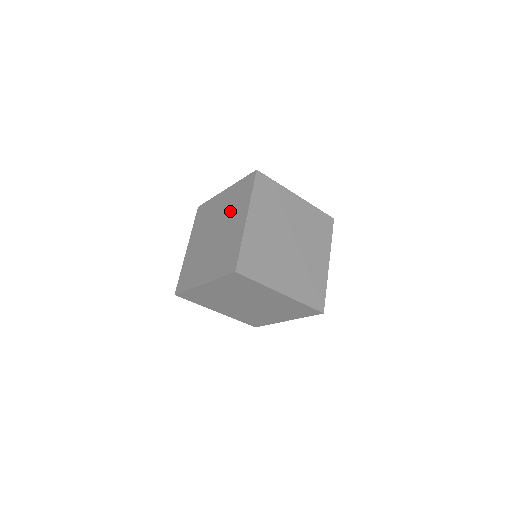
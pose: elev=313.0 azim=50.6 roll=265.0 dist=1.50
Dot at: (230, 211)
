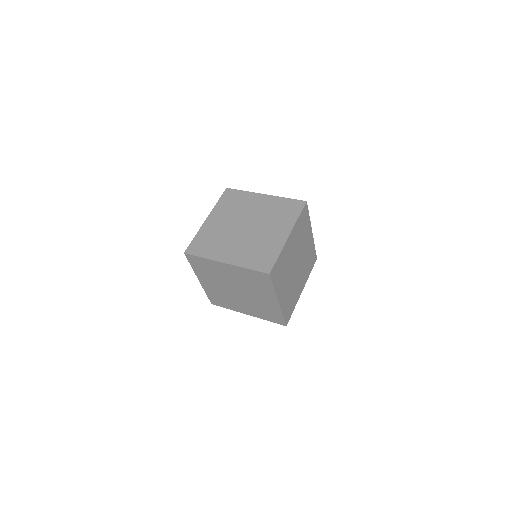
Dot at: (270, 218)
